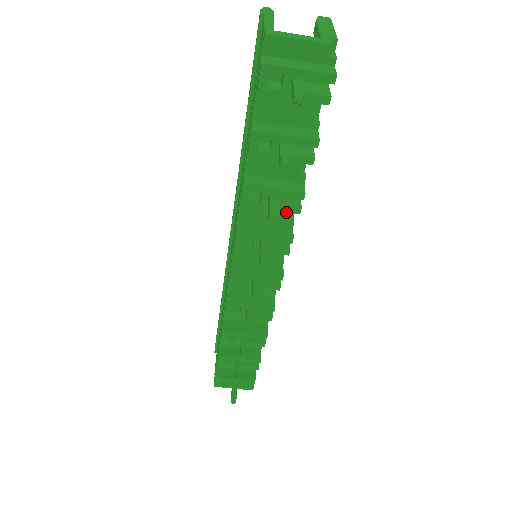
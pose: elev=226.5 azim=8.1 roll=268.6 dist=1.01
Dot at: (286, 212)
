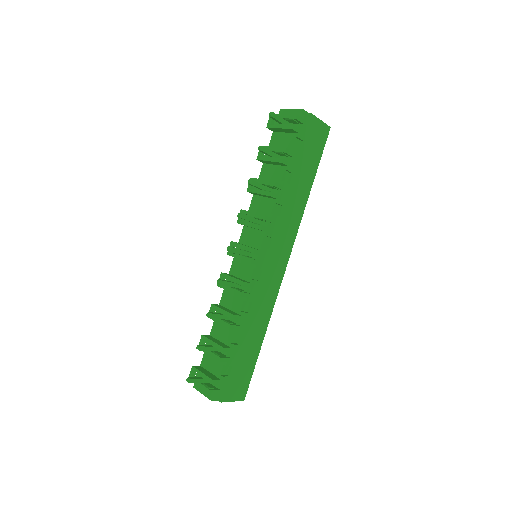
Dot at: (265, 195)
